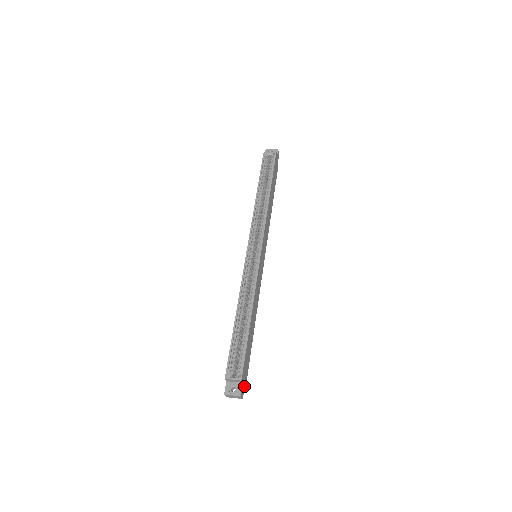
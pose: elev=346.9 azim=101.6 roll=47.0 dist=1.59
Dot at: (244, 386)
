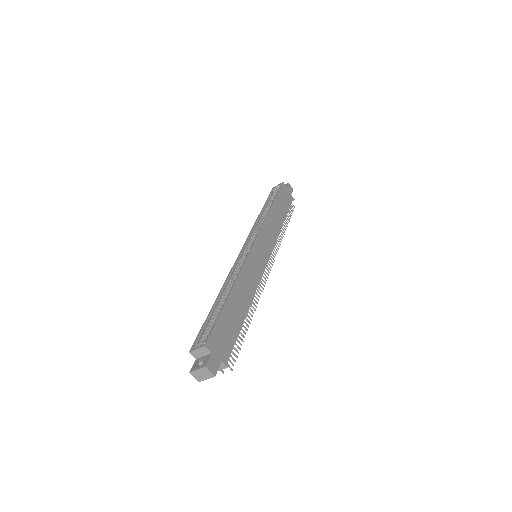
Dot at: (219, 363)
